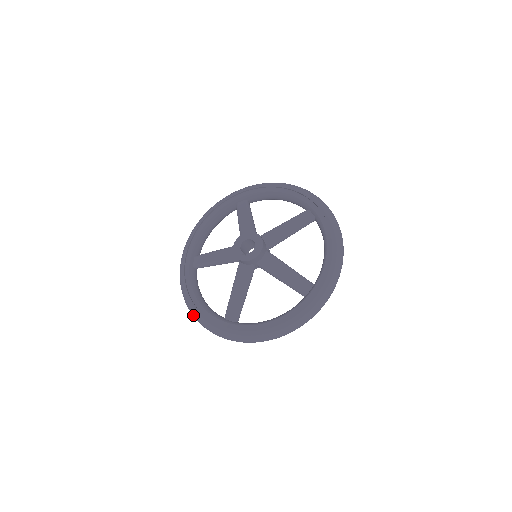
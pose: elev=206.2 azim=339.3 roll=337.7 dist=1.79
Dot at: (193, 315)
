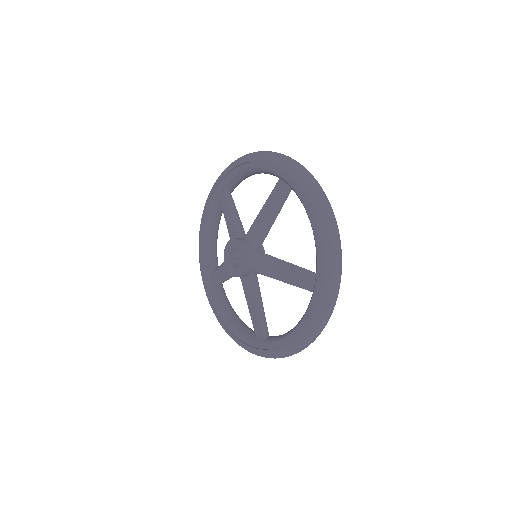
Dot at: occluded
